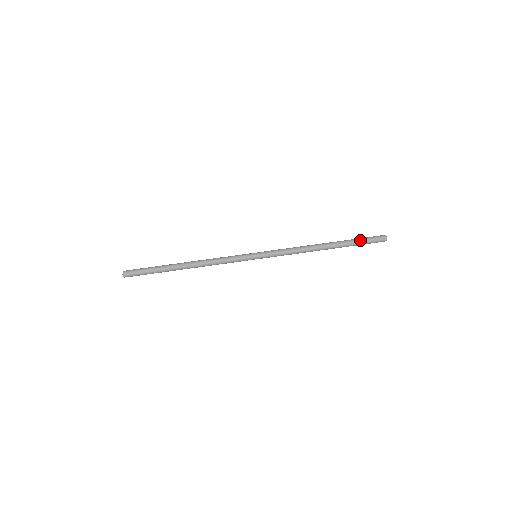
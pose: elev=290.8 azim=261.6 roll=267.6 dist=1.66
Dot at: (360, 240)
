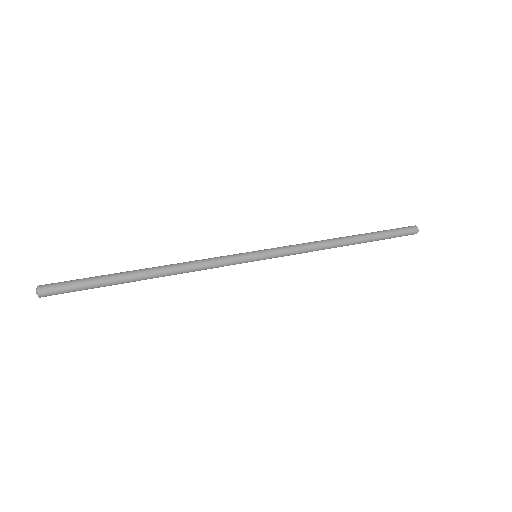
Dot at: (389, 232)
